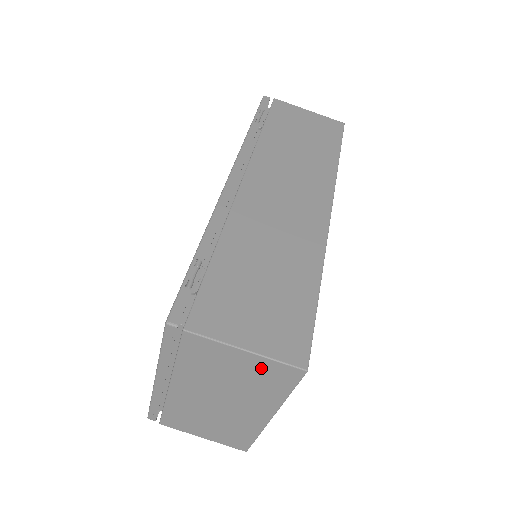
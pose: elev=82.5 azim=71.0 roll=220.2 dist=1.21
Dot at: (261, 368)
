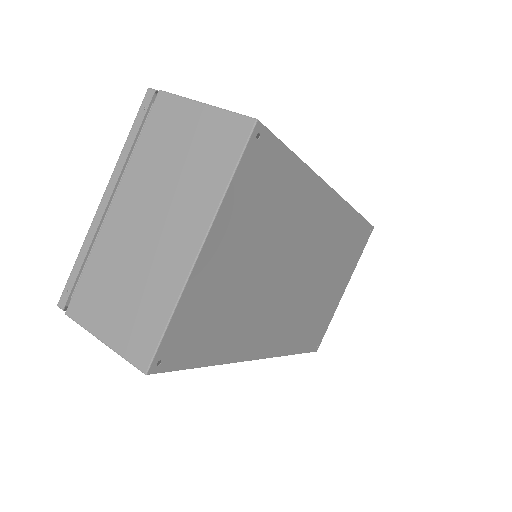
Dot at: (212, 130)
